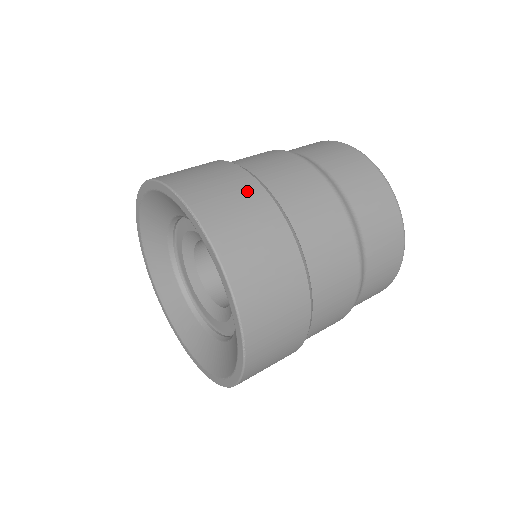
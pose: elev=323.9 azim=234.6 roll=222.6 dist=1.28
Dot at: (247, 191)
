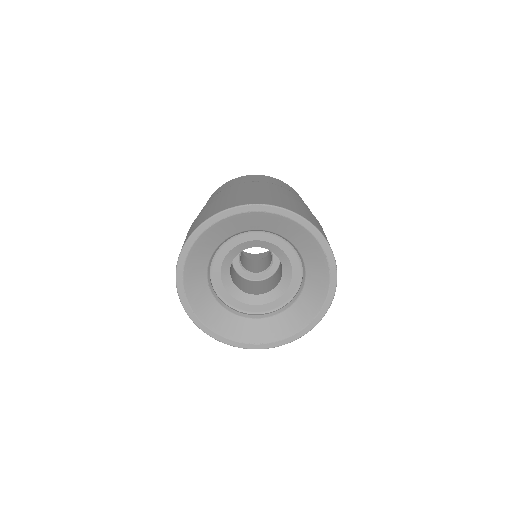
Dot at: (268, 193)
